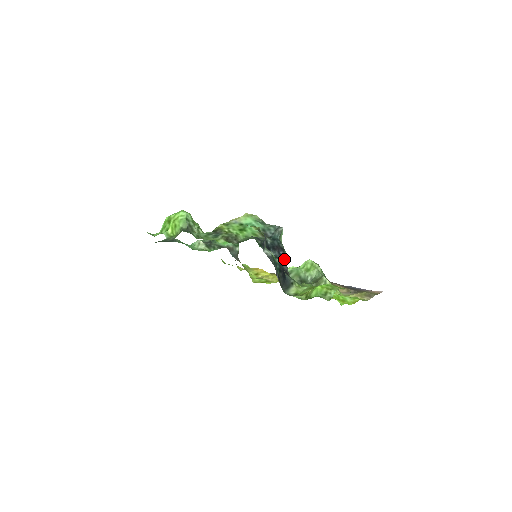
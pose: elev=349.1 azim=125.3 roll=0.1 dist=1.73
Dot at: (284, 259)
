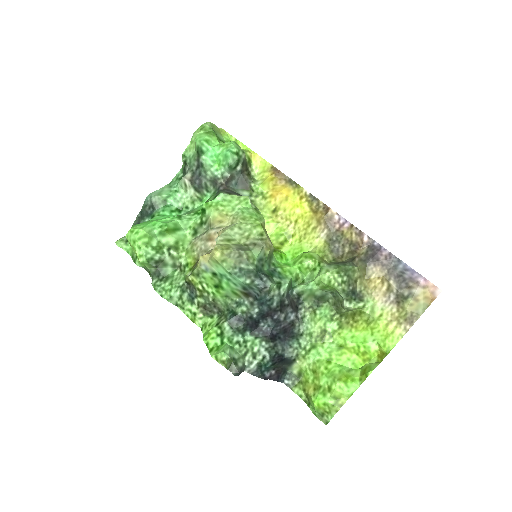
Dot at: (282, 319)
